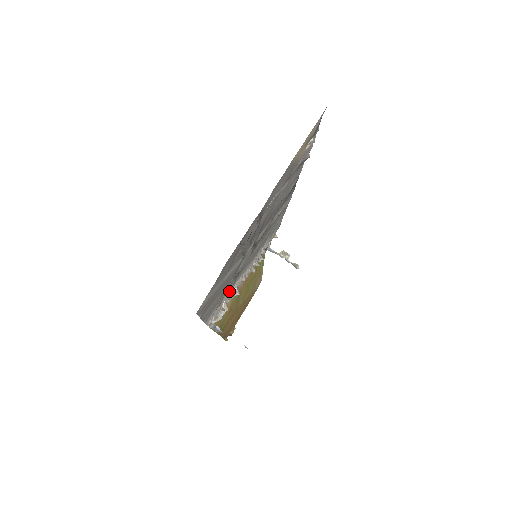
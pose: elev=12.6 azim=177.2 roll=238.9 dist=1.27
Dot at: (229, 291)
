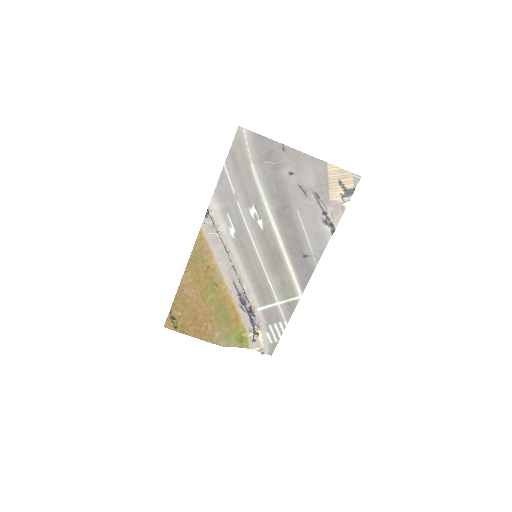
Dot at: (228, 237)
